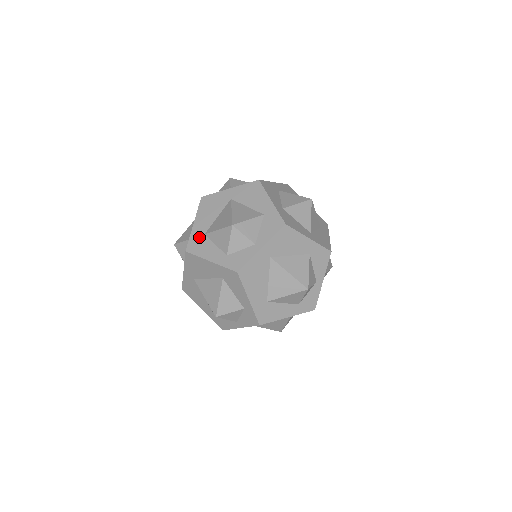
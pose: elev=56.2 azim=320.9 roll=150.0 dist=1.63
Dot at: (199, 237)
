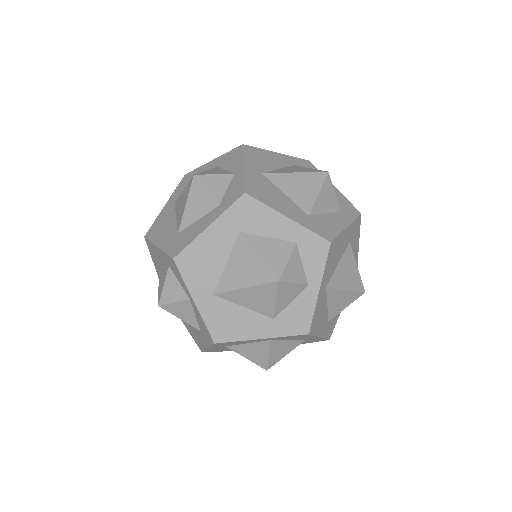
Dot at: (174, 240)
